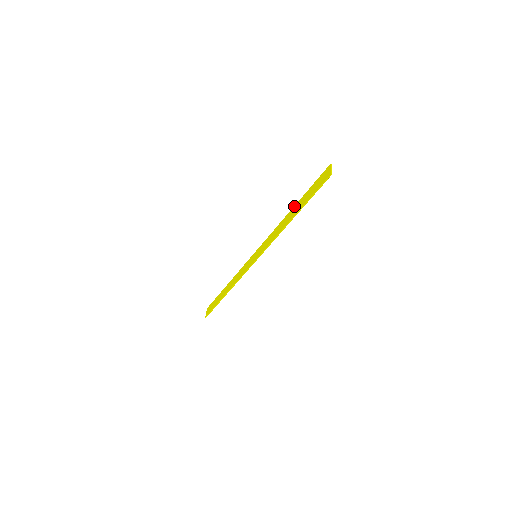
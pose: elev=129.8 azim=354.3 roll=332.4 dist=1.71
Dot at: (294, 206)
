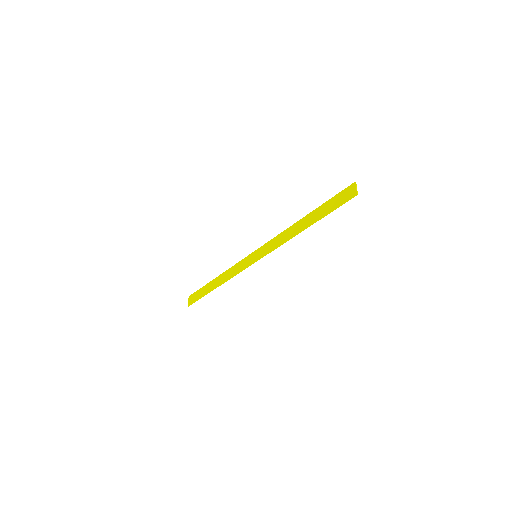
Dot at: (307, 215)
